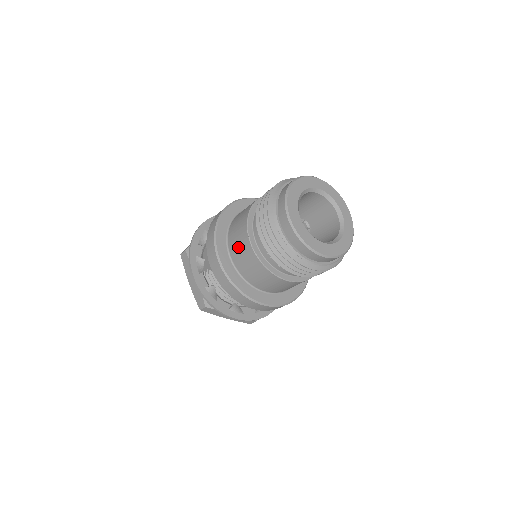
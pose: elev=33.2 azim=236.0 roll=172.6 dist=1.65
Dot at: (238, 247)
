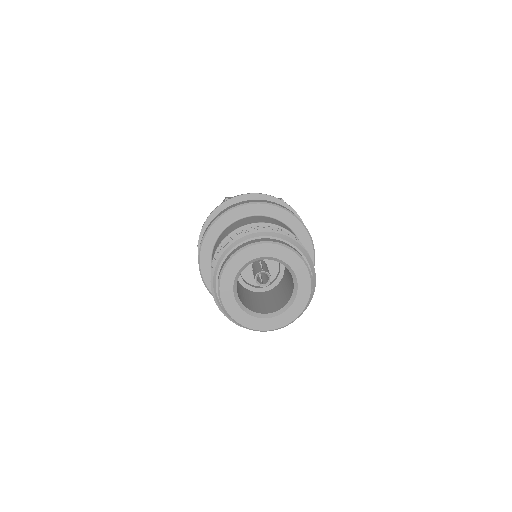
Dot at: occluded
